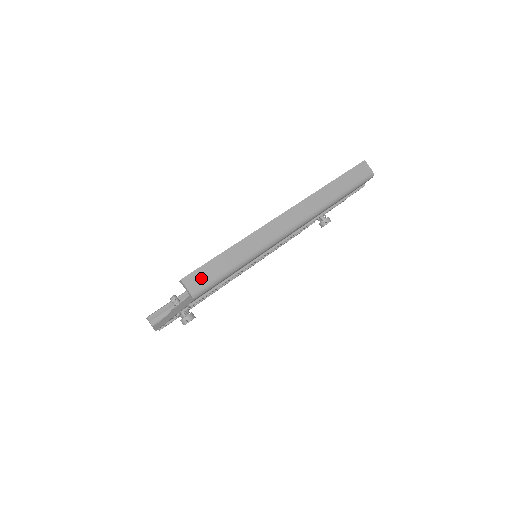
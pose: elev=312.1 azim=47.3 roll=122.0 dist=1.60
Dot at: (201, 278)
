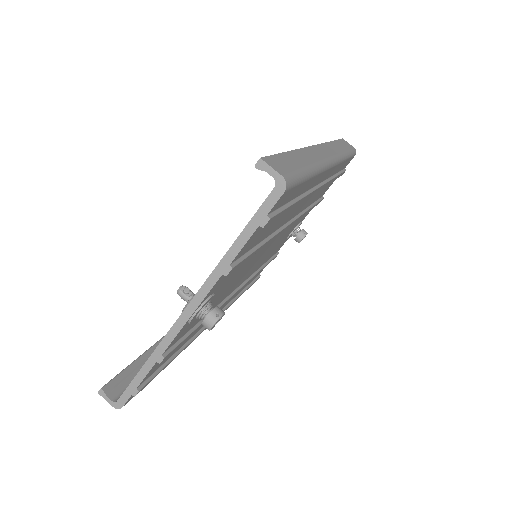
Dot at: (282, 165)
